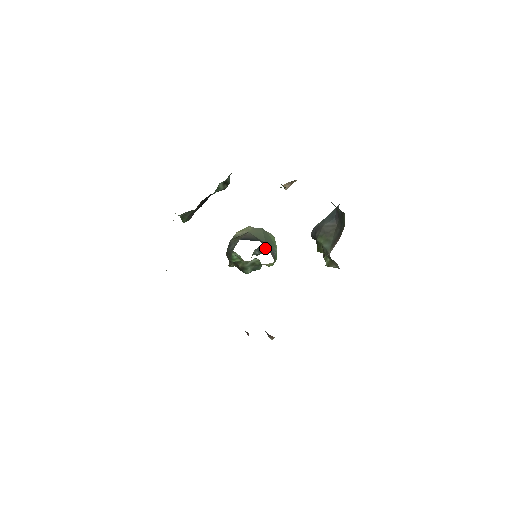
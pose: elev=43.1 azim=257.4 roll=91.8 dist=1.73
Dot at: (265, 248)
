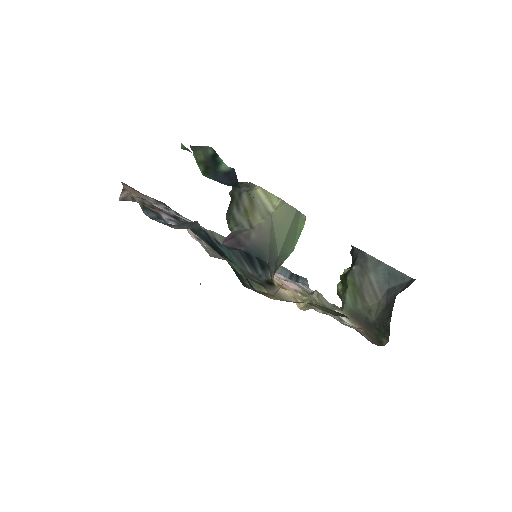
Dot at: occluded
